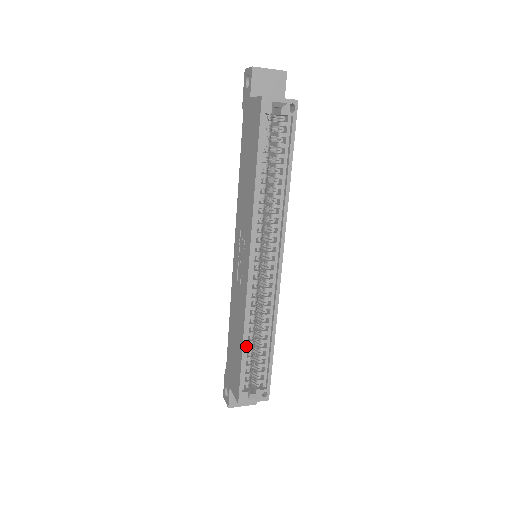
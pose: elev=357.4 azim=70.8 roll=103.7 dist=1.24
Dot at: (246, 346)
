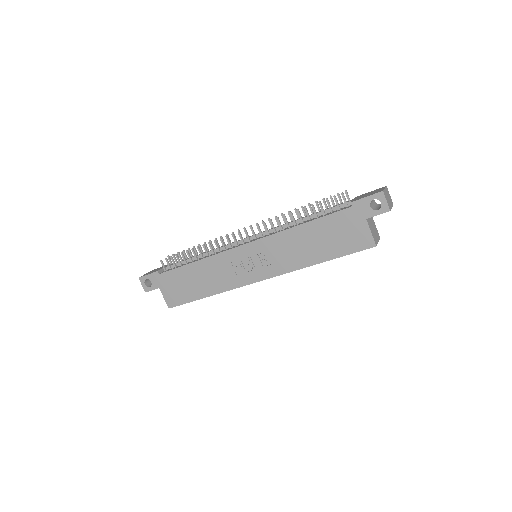
Dot at: (205, 294)
